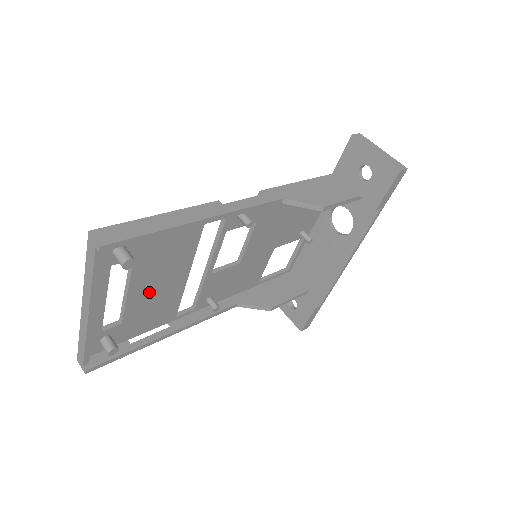
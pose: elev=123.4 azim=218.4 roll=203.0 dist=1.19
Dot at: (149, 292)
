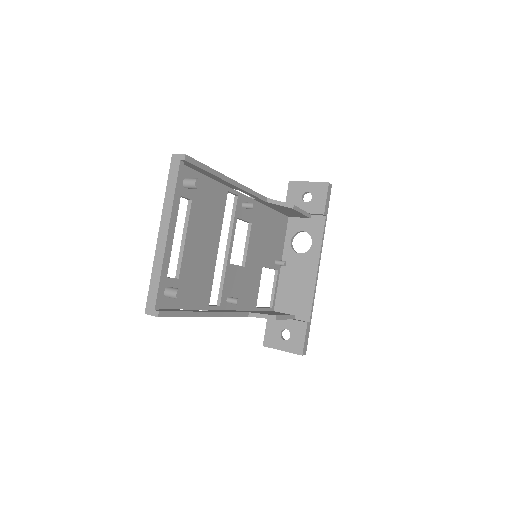
Dot at: (196, 251)
